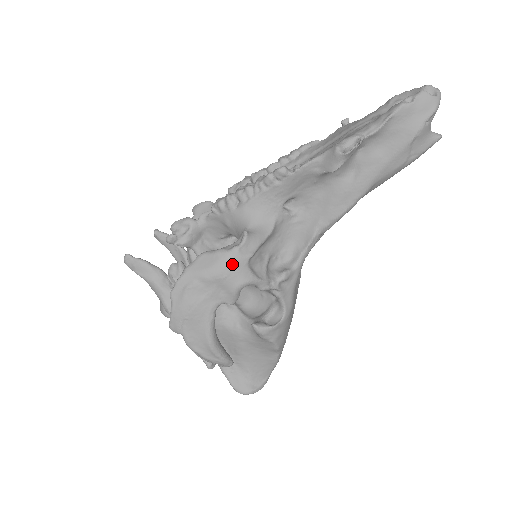
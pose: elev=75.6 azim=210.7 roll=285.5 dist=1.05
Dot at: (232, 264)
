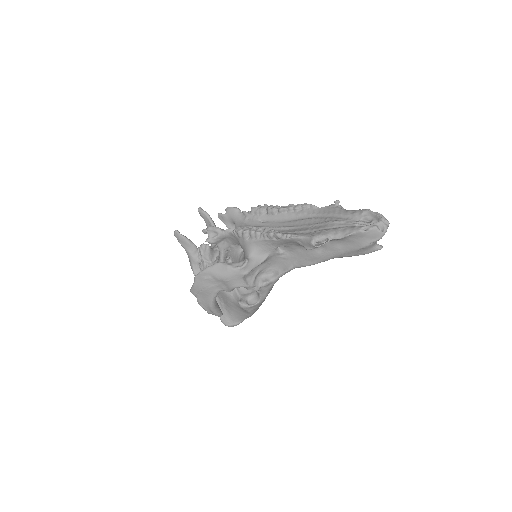
Dot at: (234, 276)
